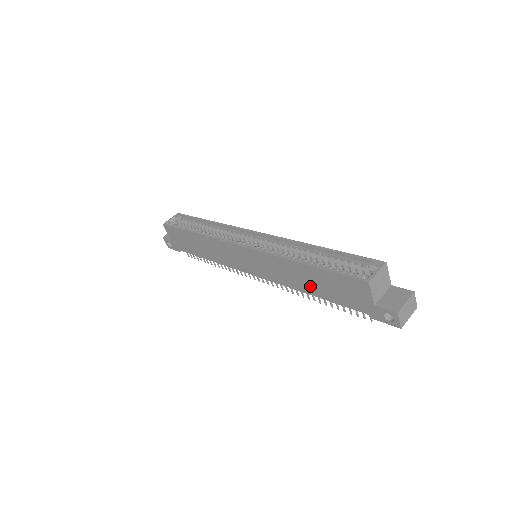
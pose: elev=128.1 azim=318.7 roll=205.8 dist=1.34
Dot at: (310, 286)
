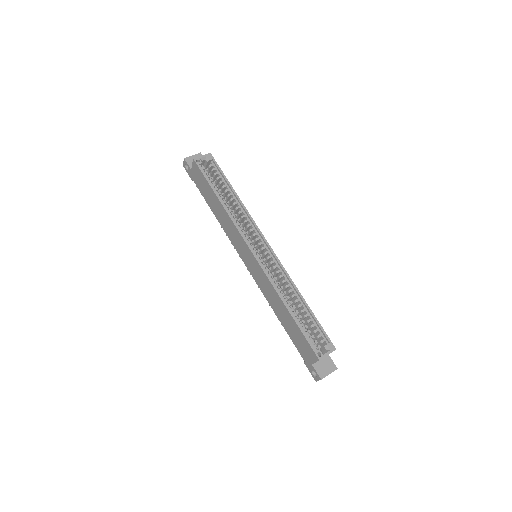
Dot at: (281, 316)
